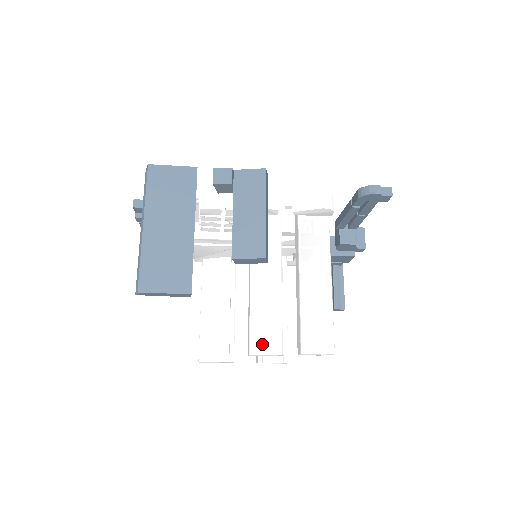
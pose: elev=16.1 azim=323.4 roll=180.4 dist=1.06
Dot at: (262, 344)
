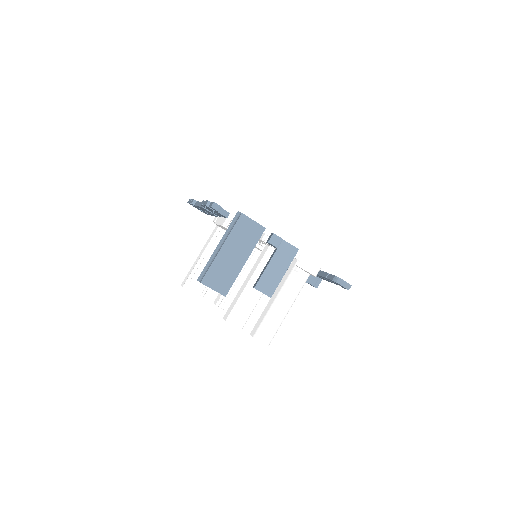
Dot at: (235, 319)
